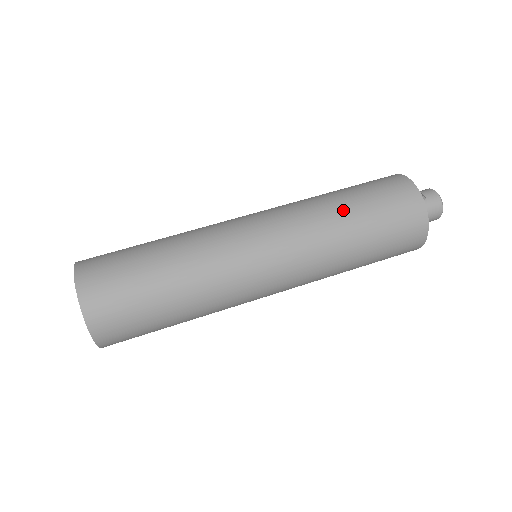
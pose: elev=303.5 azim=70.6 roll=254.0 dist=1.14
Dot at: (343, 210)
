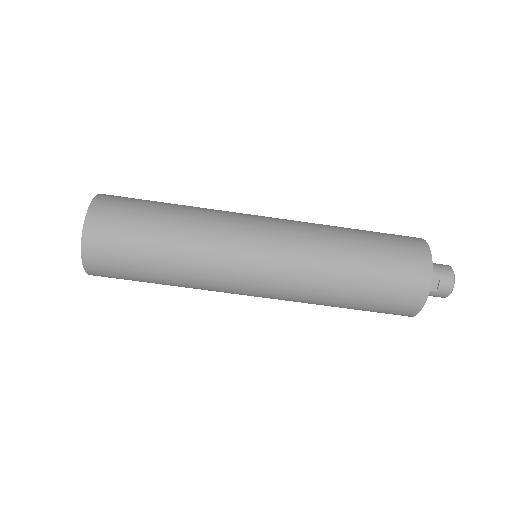
Dot at: (342, 294)
